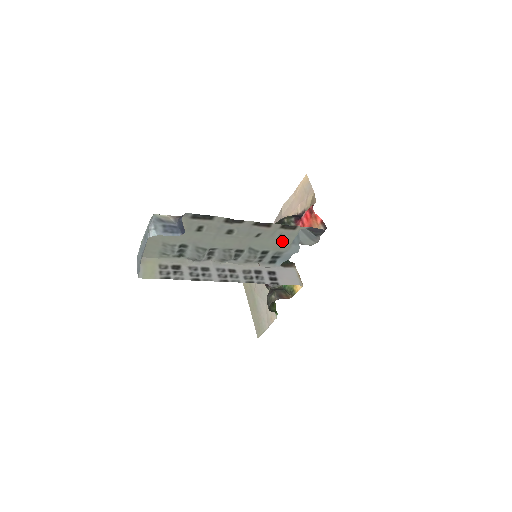
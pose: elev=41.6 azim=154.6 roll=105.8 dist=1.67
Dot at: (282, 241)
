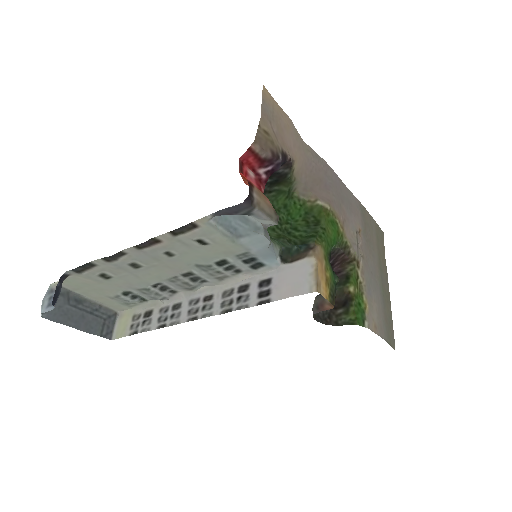
Dot at: (213, 244)
